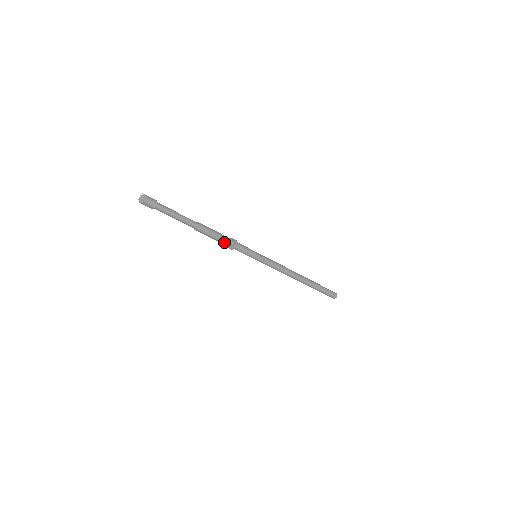
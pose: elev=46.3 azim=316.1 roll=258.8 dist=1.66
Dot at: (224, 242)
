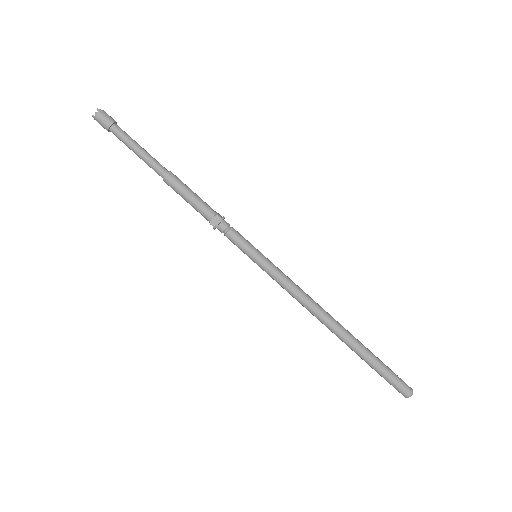
Dot at: (204, 210)
